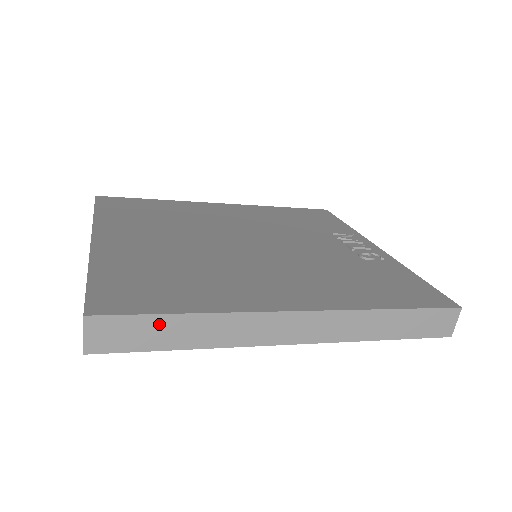
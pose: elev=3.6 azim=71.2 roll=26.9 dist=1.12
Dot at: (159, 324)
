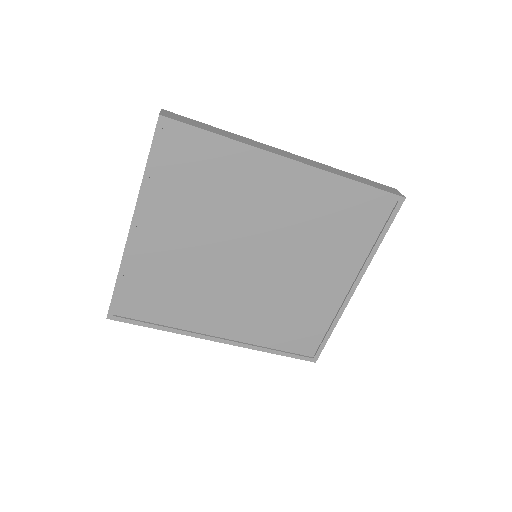
Dot at: (203, 125)
